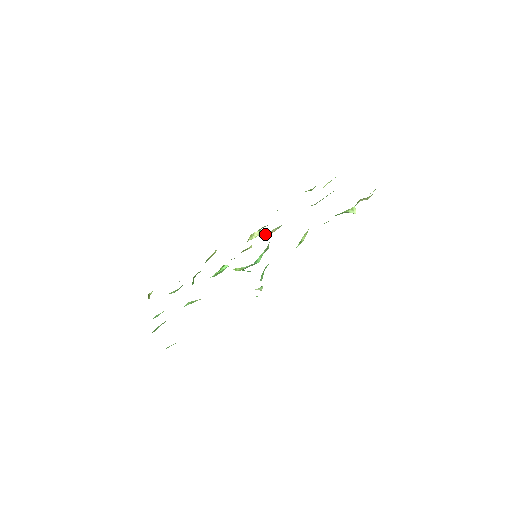
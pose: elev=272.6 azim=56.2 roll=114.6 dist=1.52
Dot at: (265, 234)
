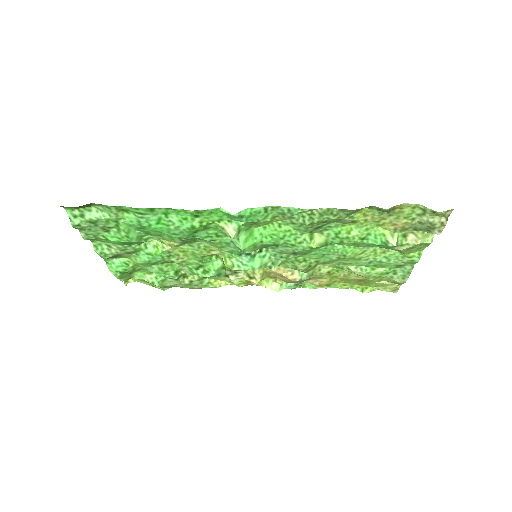
Dot at: (283, 273)
